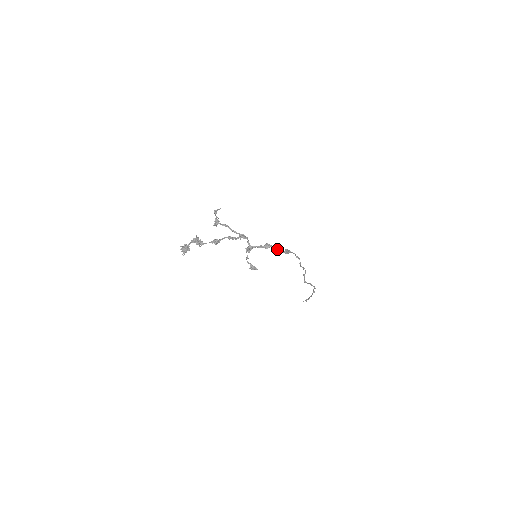
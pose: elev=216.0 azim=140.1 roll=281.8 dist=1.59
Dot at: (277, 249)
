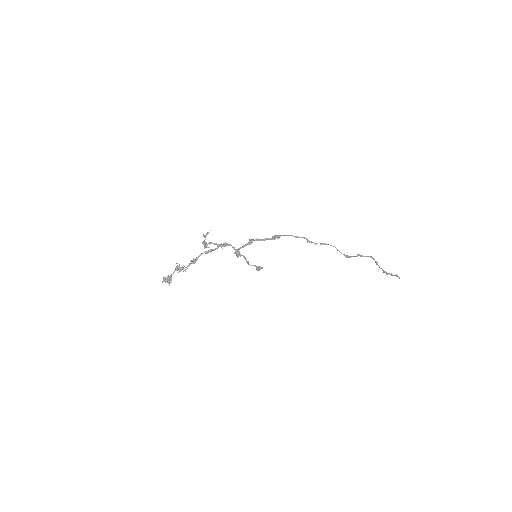
Dot at: (259, 240)
